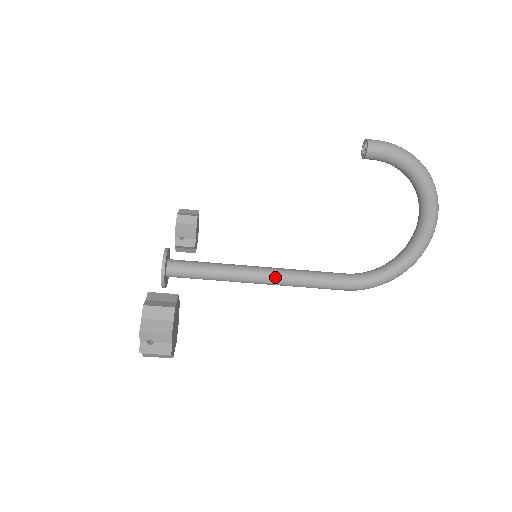
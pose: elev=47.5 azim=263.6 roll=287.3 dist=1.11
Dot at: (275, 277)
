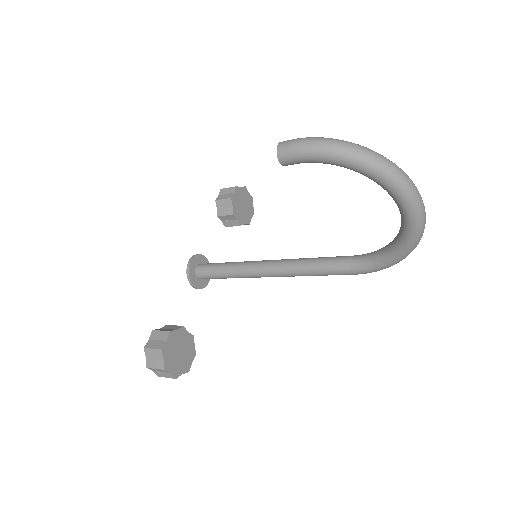
Dot at: (279, 272)
